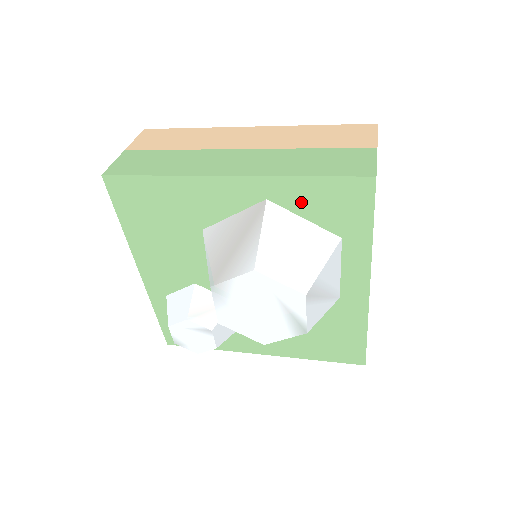
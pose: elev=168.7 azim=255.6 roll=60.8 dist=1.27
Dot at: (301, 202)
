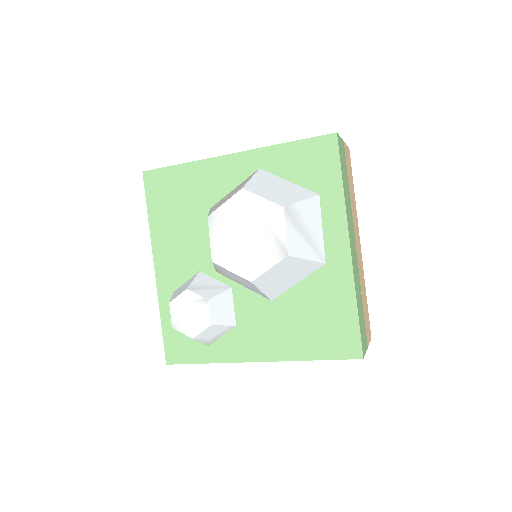
Dot at: (285, 166)
